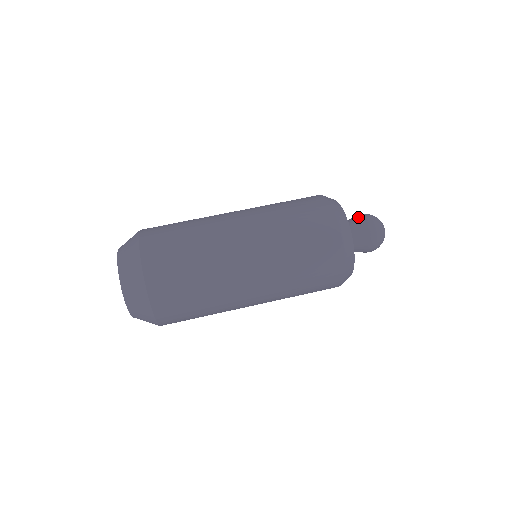
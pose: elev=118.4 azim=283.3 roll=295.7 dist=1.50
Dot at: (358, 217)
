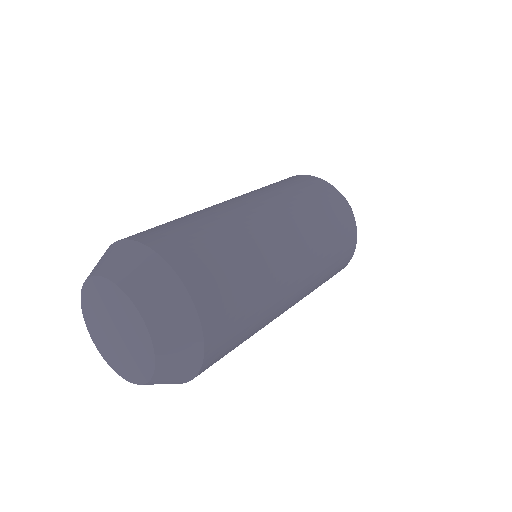
Dot at: occluded
